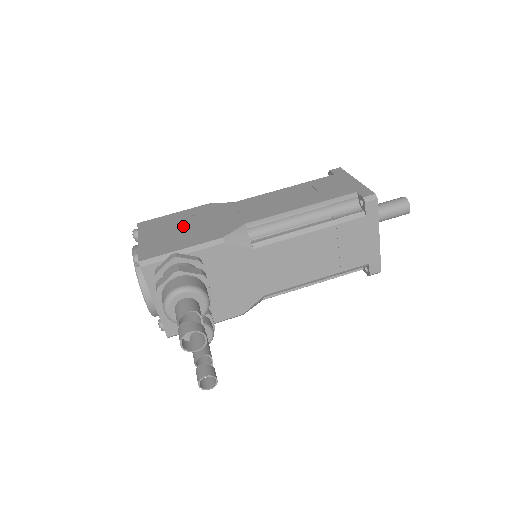
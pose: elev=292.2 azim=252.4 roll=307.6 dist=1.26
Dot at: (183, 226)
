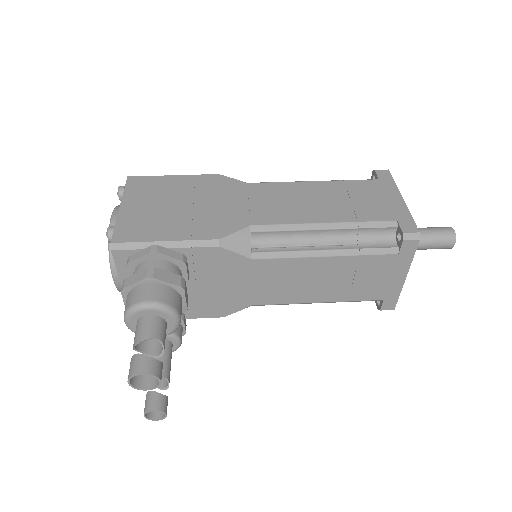
Dot at: (178, 202)
